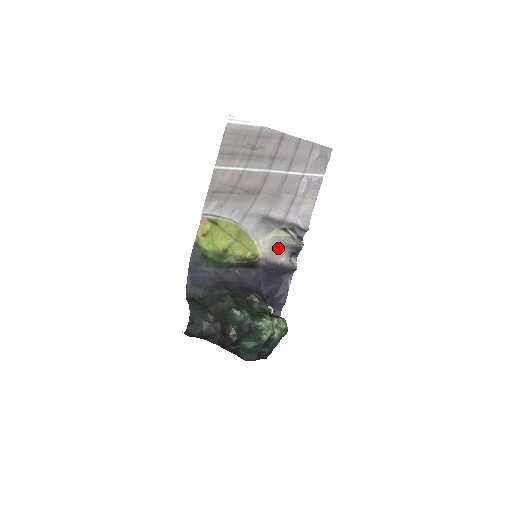
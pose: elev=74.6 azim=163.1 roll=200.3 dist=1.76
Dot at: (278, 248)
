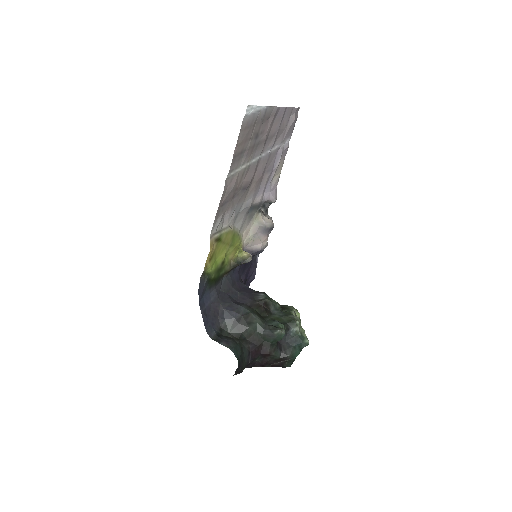
Dot at: (261, 234)
